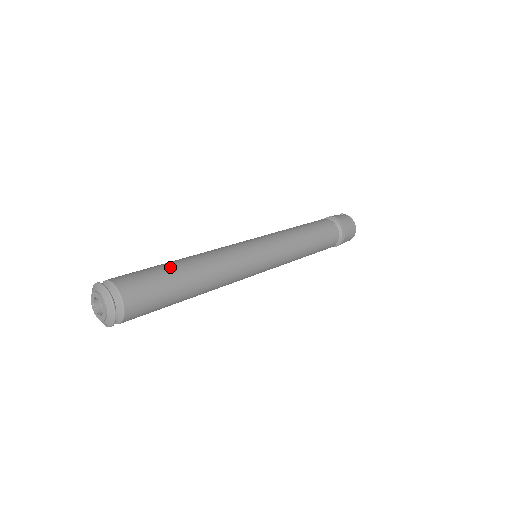
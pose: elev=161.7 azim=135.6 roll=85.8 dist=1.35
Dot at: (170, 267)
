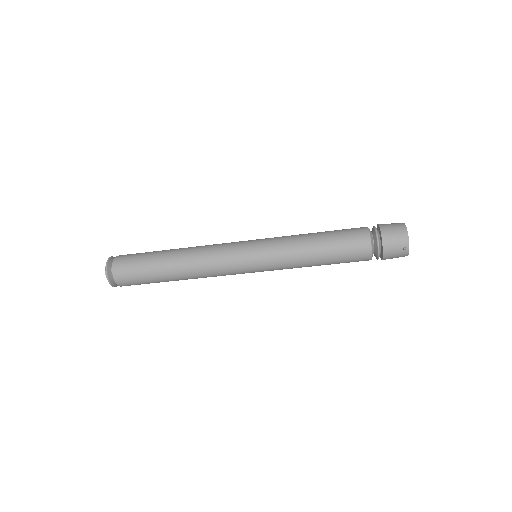
Dot at: occluded
